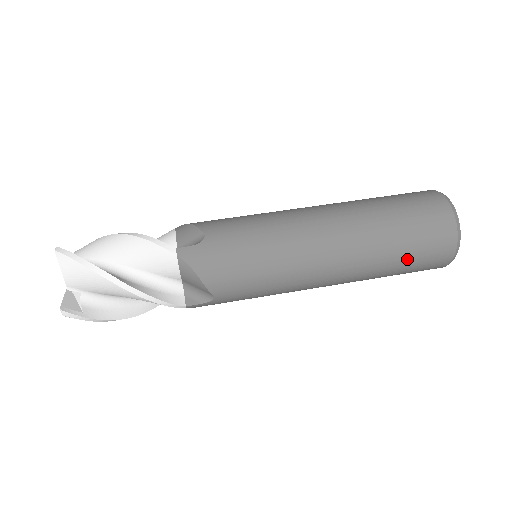
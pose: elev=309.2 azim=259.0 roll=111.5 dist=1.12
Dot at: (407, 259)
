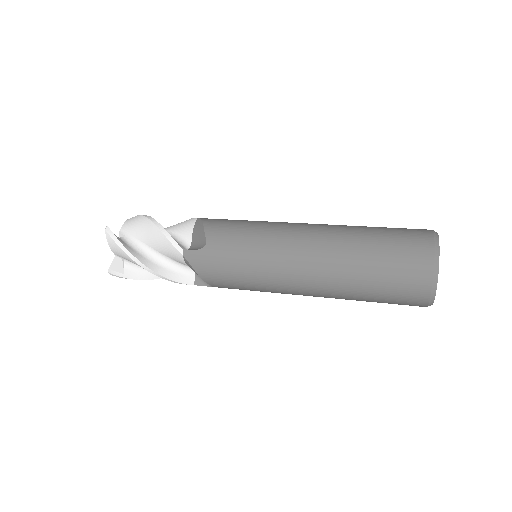
Dot at: (377, 299)
